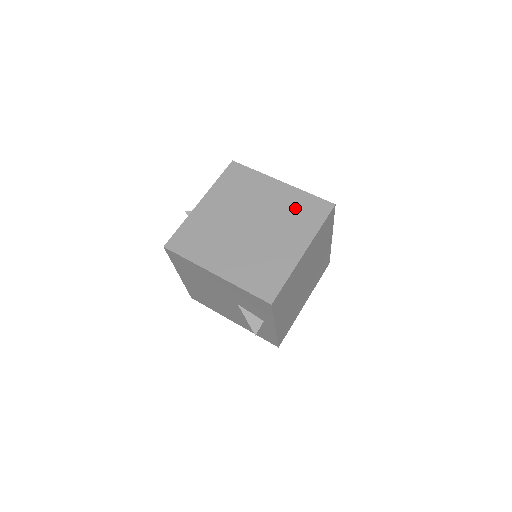
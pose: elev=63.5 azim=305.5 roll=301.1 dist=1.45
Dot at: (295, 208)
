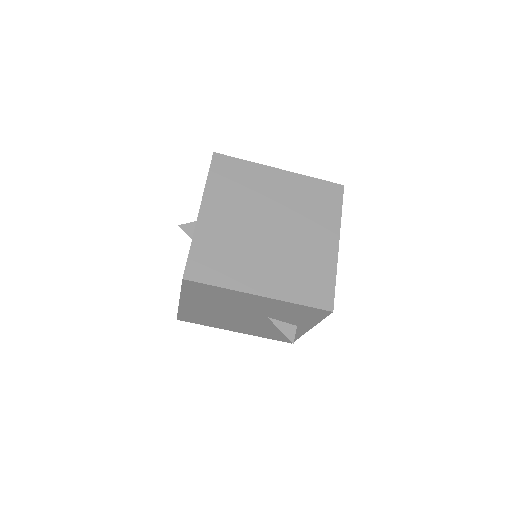
Dot at: (308, 197)
